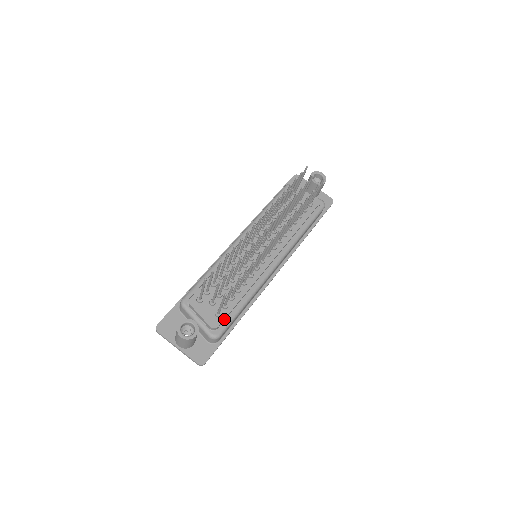
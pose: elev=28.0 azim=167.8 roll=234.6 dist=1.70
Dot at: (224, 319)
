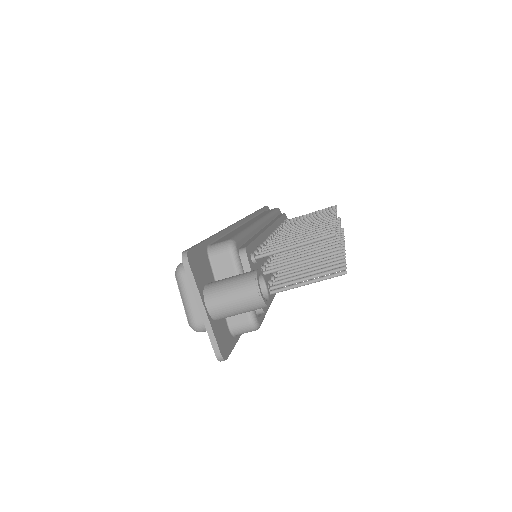
Dot at: (267, 307)
